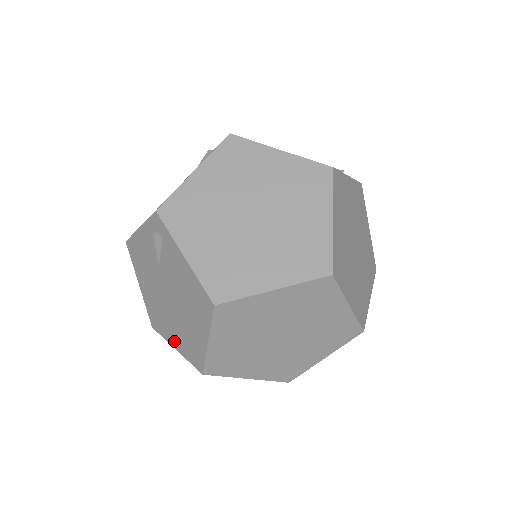
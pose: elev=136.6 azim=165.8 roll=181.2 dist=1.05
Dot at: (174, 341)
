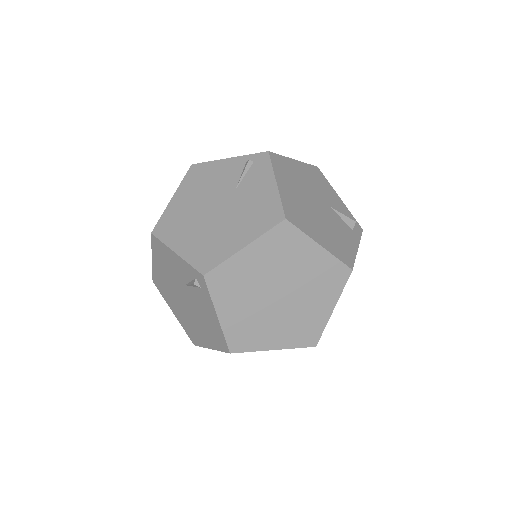
Dot at: (175, 311)
